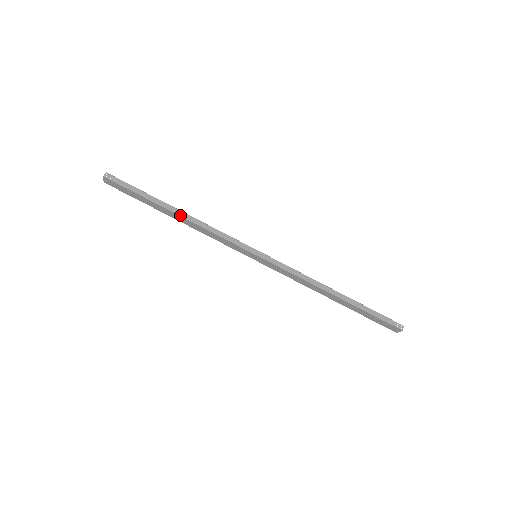
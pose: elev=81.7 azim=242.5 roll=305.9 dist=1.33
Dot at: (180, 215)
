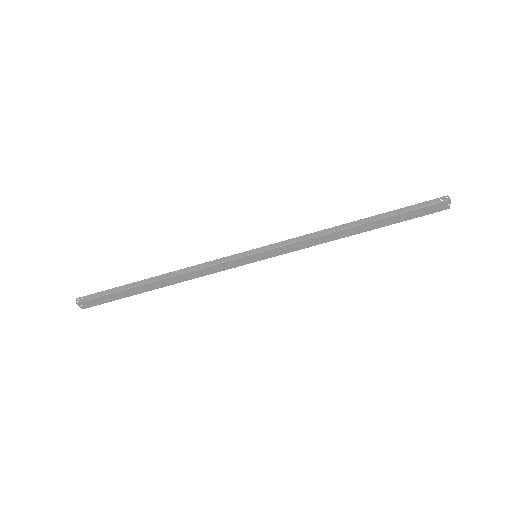
Dot at: (162, 279)
